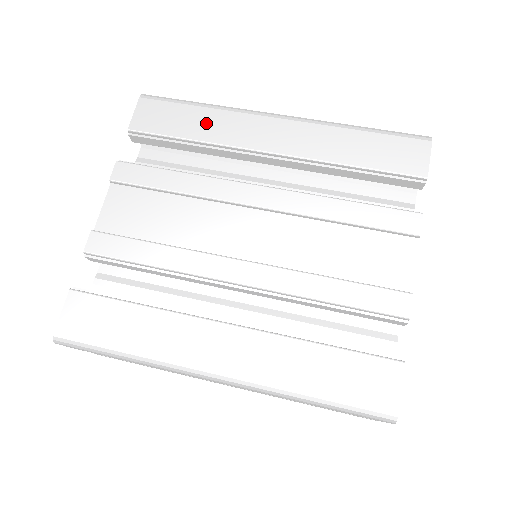
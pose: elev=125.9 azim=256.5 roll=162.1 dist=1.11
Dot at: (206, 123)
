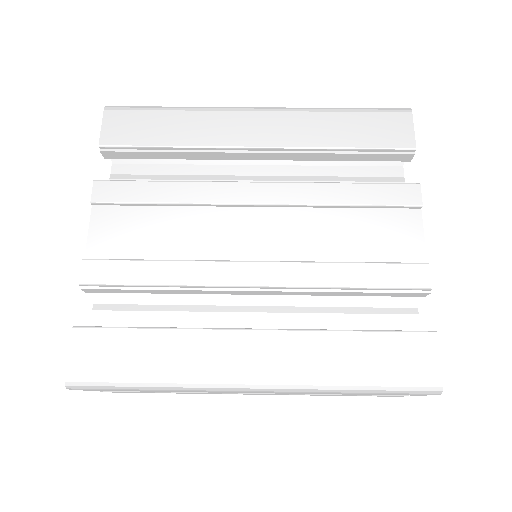
Dot at: (182, 127)
